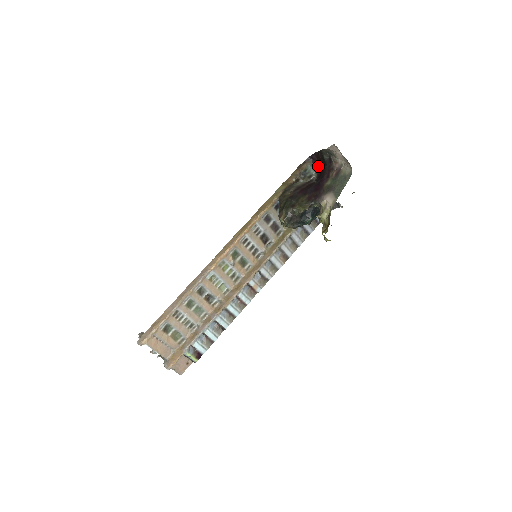
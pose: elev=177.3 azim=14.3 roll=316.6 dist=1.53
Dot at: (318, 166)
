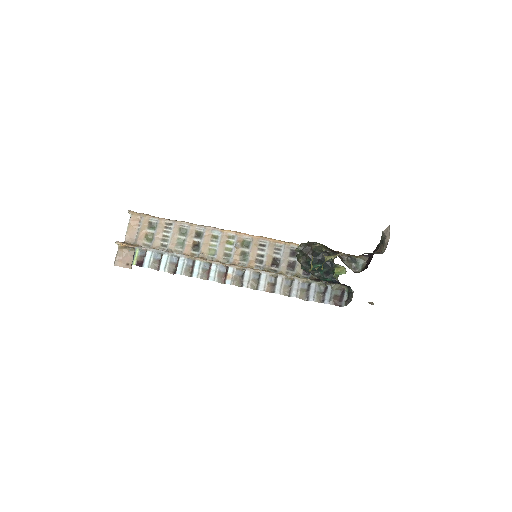
Dot at: occluded
